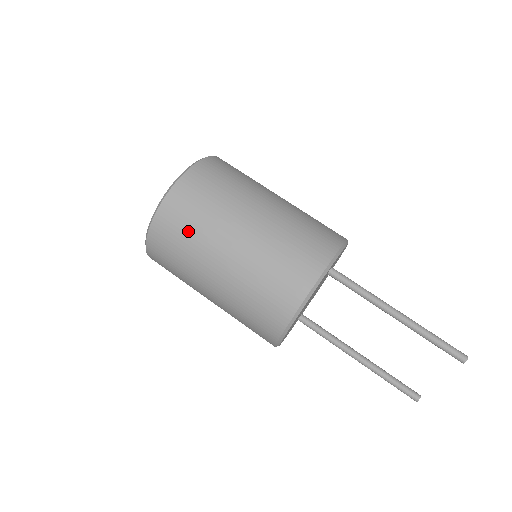
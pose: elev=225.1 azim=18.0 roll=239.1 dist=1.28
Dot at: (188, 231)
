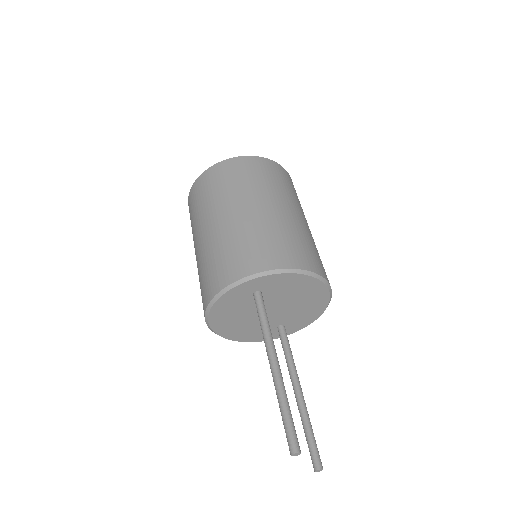
Dot at: (191, 222)
